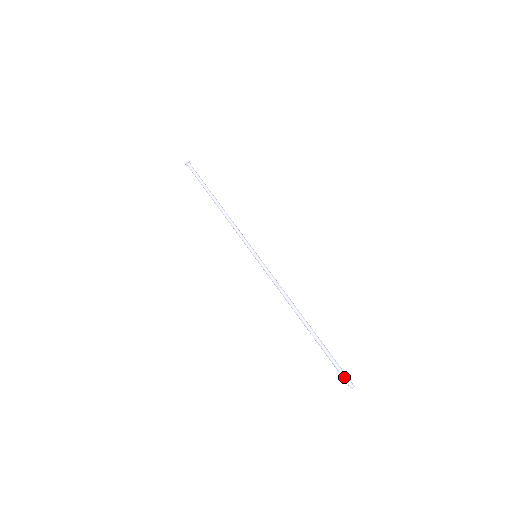
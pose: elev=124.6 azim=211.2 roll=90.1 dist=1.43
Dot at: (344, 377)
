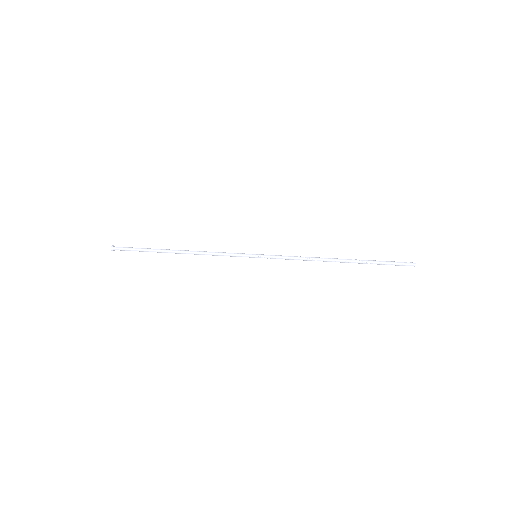
Dot at: (404, 262)
